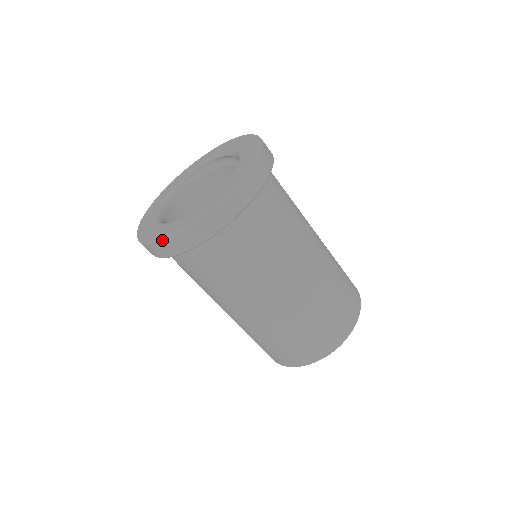
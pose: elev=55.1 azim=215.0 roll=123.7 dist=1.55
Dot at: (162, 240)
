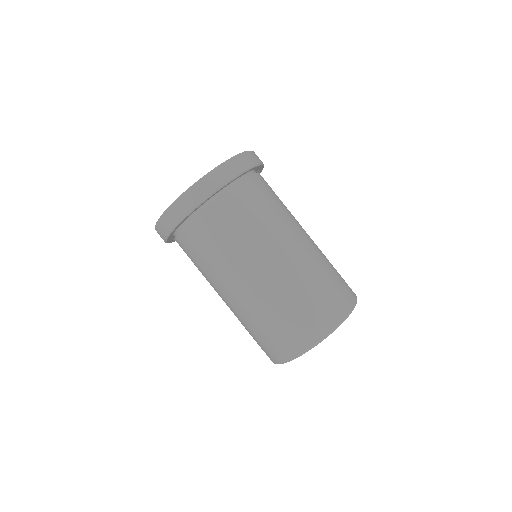
Dot at: (168, 209)
